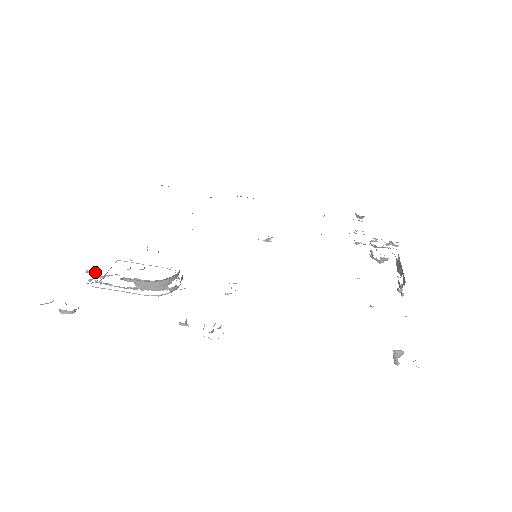
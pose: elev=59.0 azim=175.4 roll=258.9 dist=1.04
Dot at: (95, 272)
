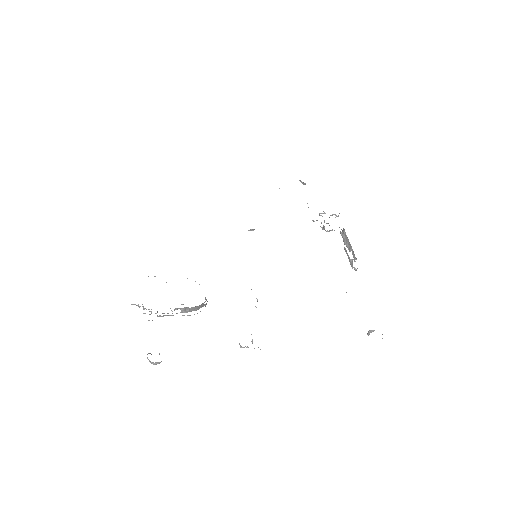
Dot at: occluded
